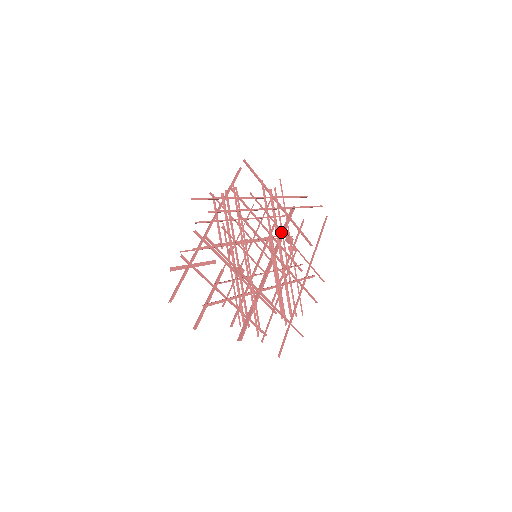
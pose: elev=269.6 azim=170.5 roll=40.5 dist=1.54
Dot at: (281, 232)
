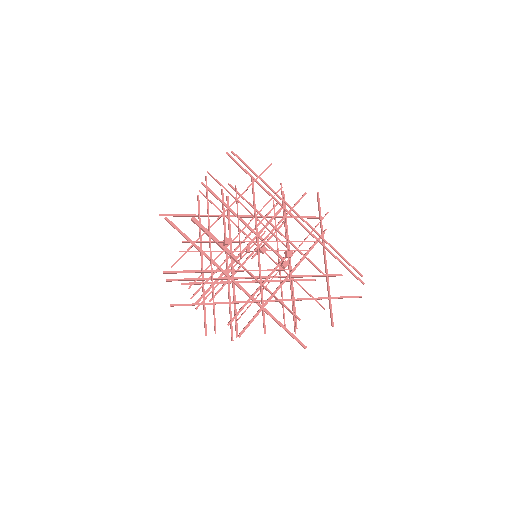
Dot at: (298, 262)
